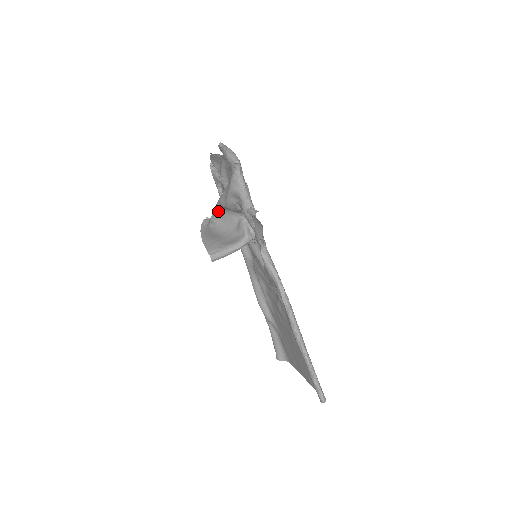
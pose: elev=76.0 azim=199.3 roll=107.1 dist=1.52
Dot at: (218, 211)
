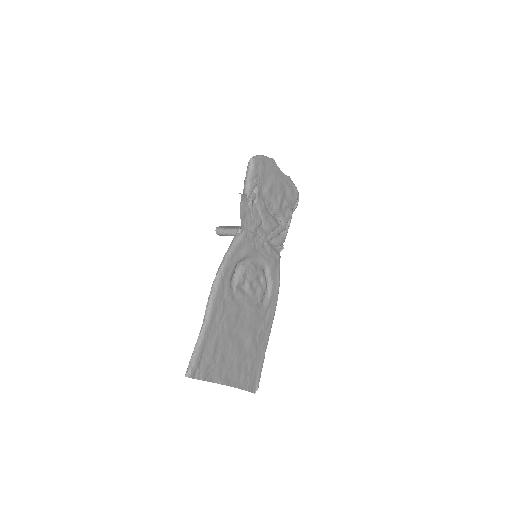
Dot at: occluded
